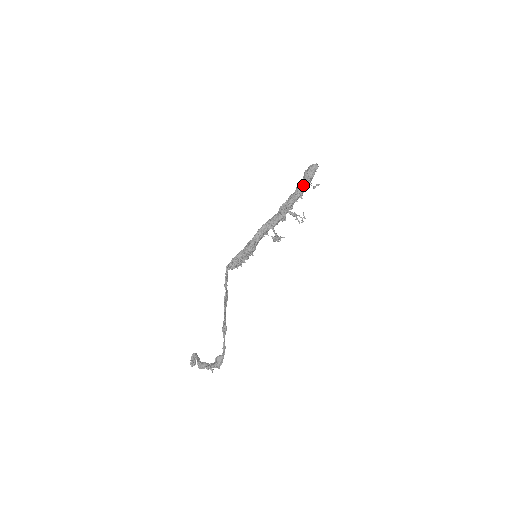
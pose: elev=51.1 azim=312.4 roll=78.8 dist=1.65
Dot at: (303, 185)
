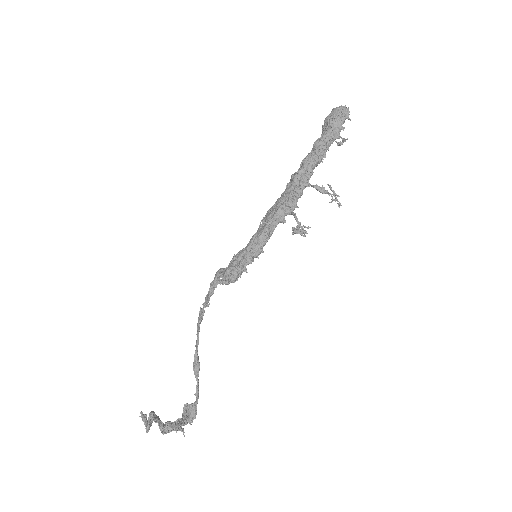
Dot at: (327, 141)
